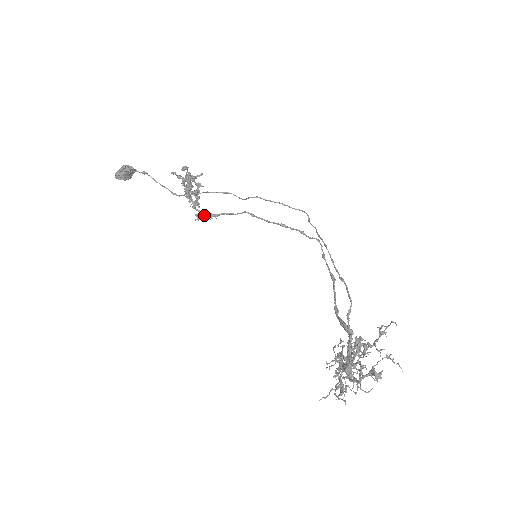
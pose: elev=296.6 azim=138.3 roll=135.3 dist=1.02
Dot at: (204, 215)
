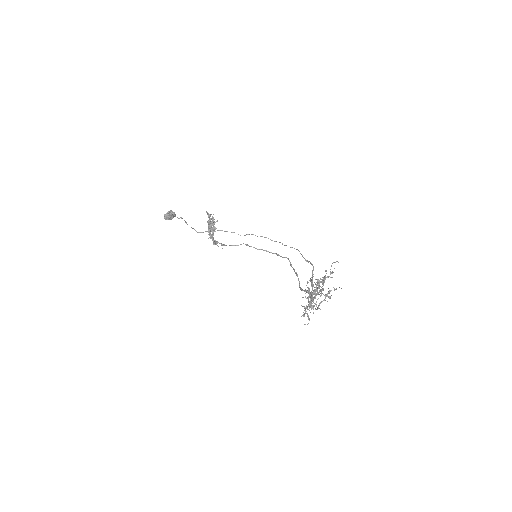
Dot at: (217, 243)
